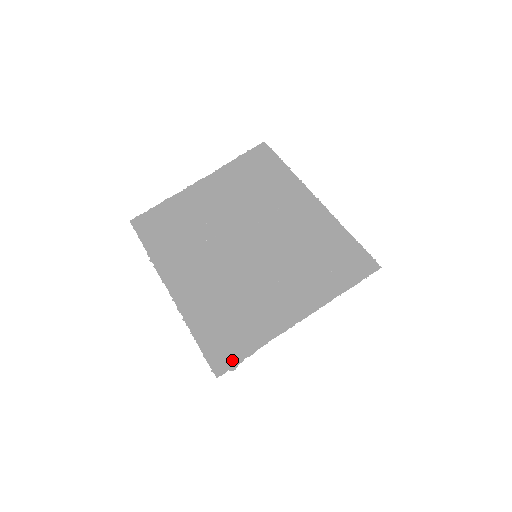
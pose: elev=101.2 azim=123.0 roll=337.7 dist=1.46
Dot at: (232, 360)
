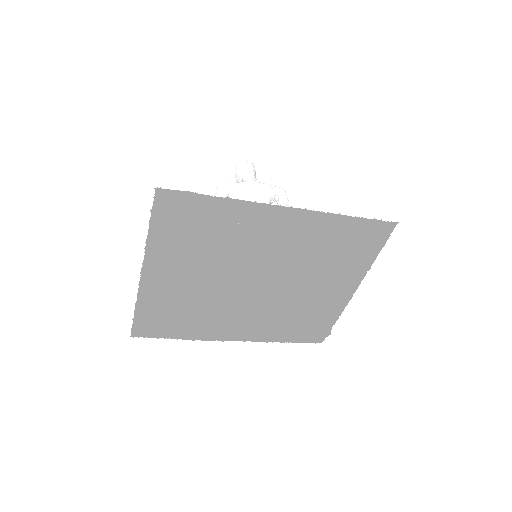
Dot at: (324, 333)
